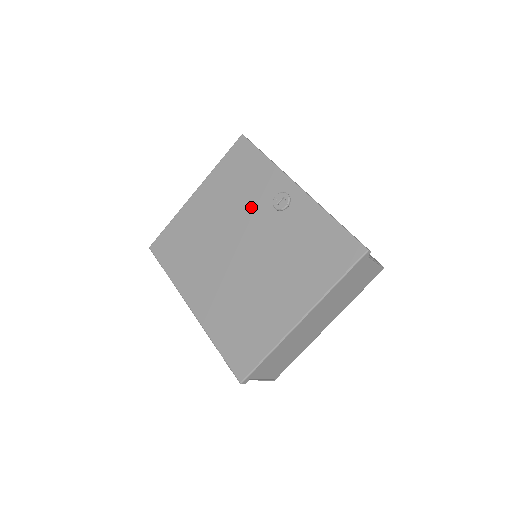
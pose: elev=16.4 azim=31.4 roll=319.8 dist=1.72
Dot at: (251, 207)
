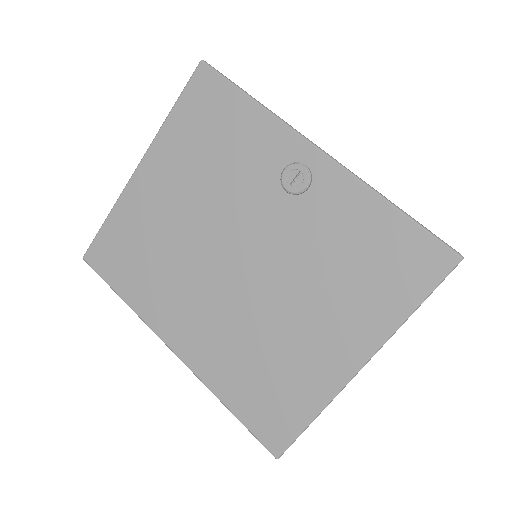
Dot at: (243, 189)
